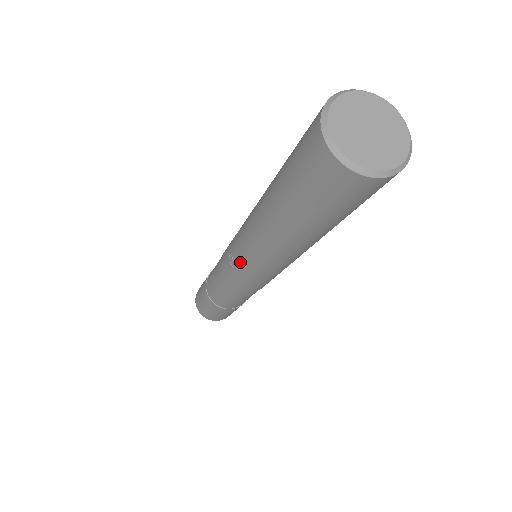
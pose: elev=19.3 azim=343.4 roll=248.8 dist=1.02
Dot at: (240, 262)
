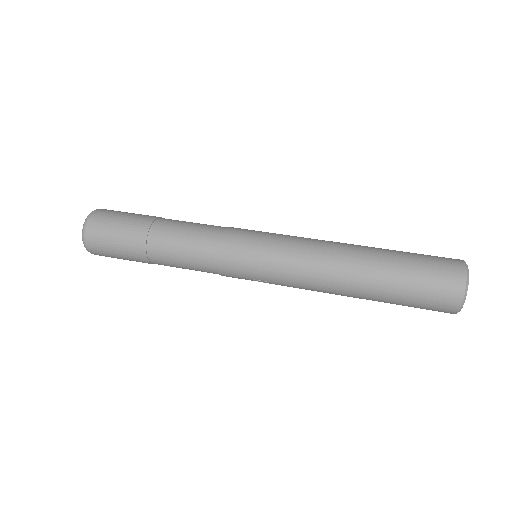
Dot at: (275, 284)
